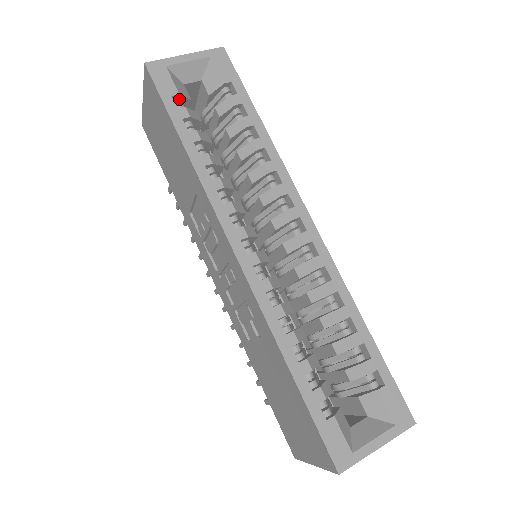
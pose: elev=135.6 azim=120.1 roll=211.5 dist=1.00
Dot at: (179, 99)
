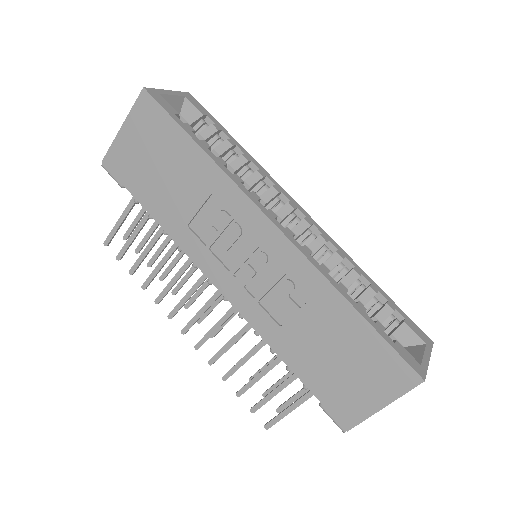
Dot at: occluded
